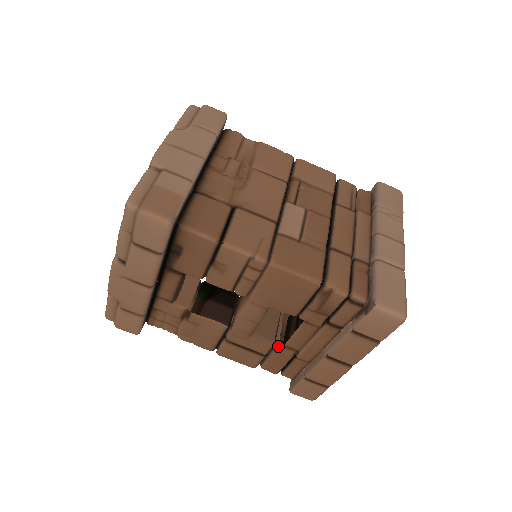
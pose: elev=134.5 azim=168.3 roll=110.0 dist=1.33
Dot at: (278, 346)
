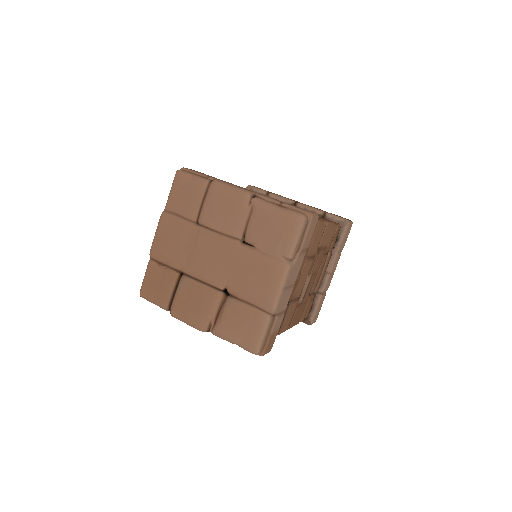
Dot at: occluded
